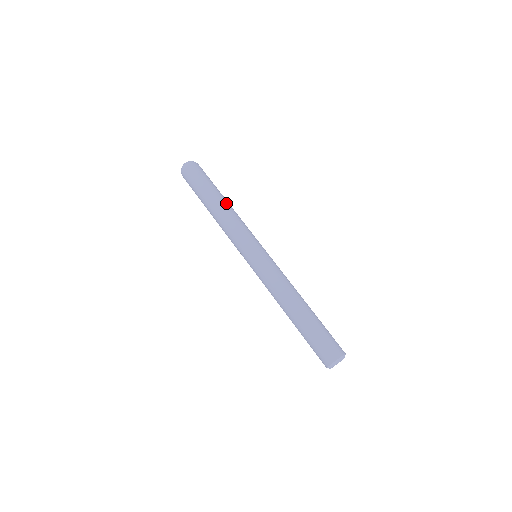
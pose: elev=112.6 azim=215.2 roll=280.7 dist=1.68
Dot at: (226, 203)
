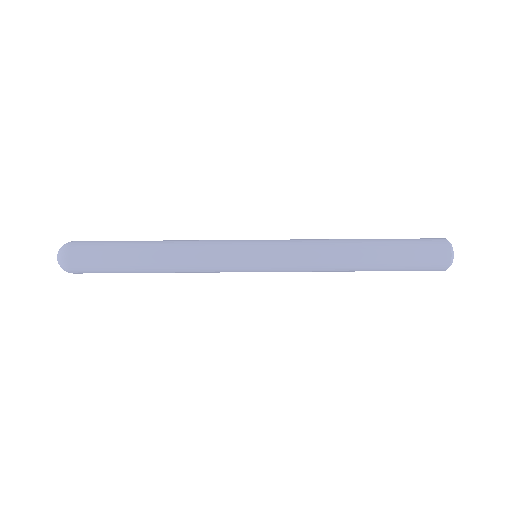
Dot at: (161, 241)
